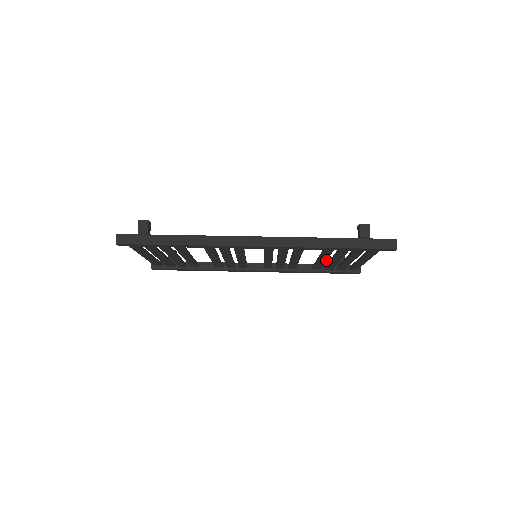
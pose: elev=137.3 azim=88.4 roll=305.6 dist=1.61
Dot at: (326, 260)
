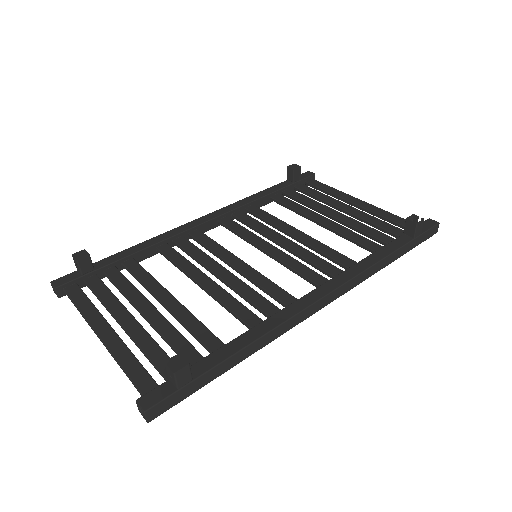
Dot at: occluded
